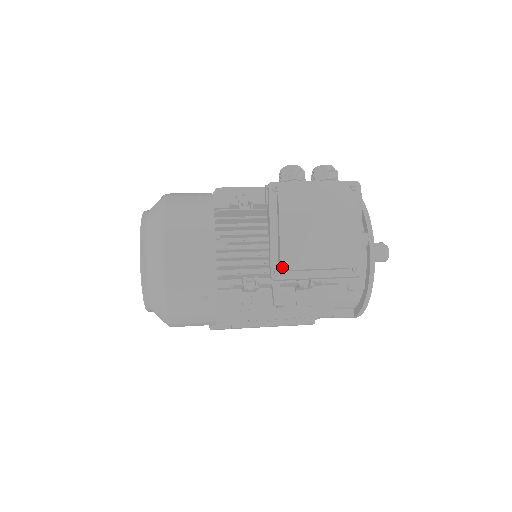
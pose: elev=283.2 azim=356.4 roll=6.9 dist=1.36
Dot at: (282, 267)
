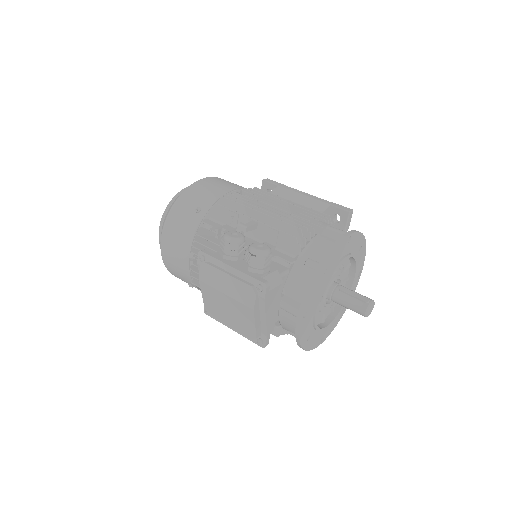
Dot at: occluded
